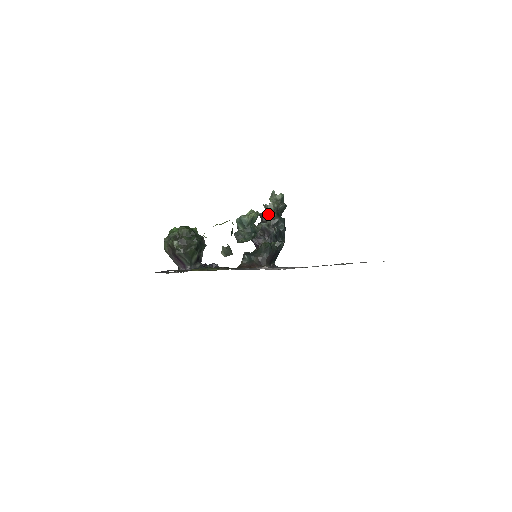
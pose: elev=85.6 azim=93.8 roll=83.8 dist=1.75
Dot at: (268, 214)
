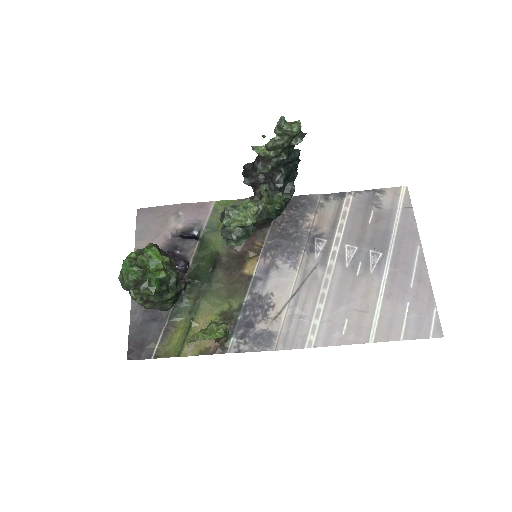
Dot at: (271, 158)
